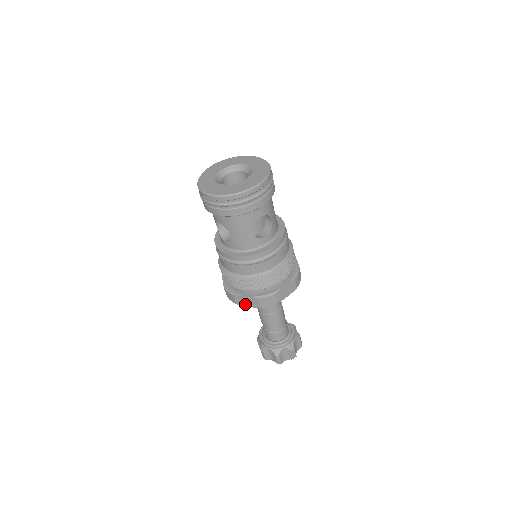
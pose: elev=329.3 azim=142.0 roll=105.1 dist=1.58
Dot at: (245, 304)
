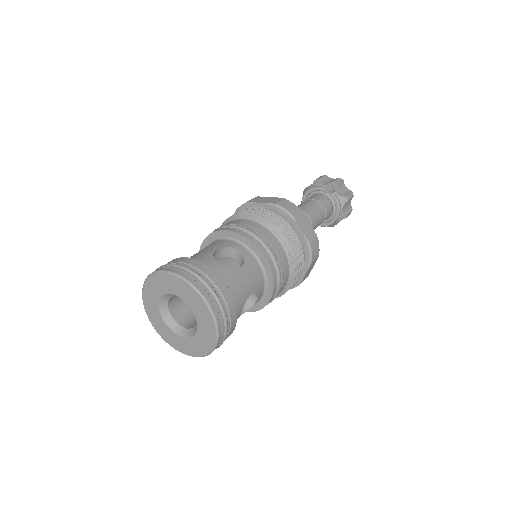
Dot at: occluded
